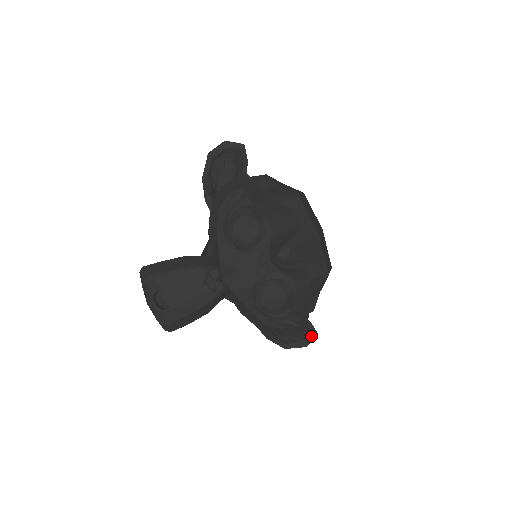
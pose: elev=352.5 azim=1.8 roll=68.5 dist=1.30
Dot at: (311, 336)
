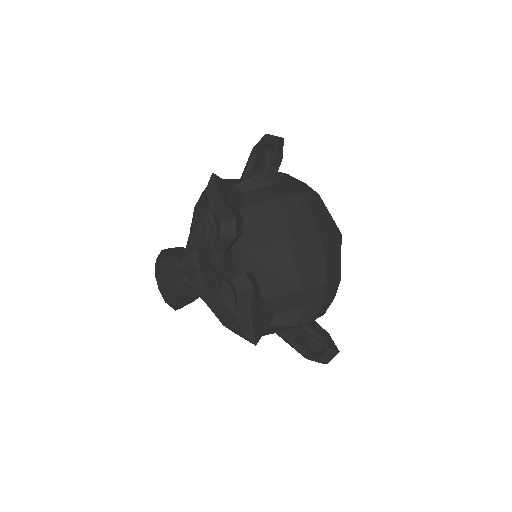
Dot at: (328, 354)
